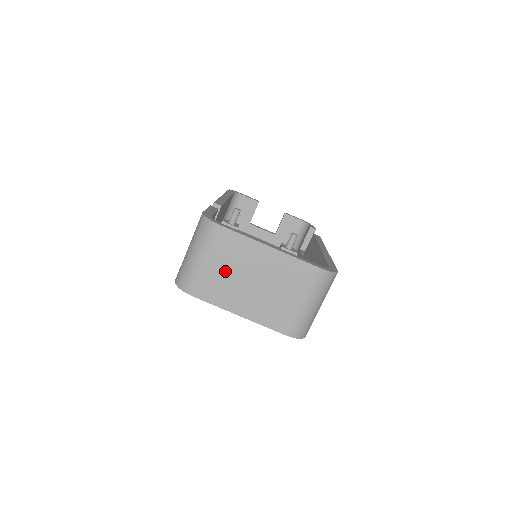
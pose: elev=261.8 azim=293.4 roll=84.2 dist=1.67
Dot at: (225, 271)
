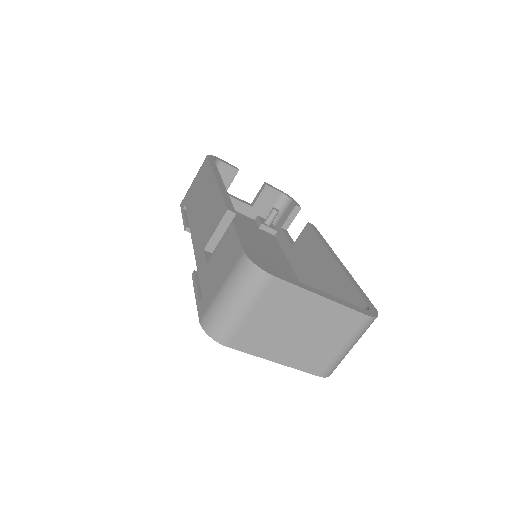
Dot at: (269, 321)
